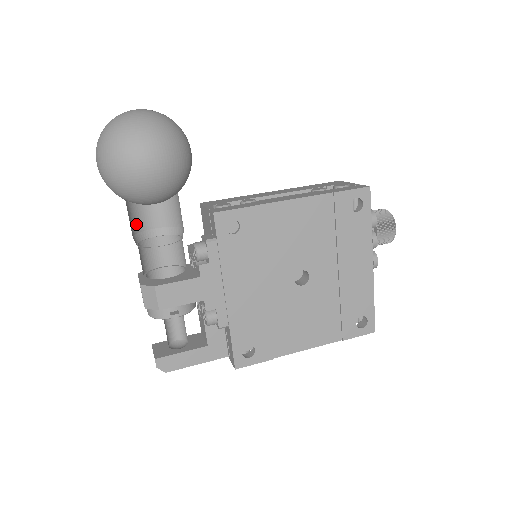
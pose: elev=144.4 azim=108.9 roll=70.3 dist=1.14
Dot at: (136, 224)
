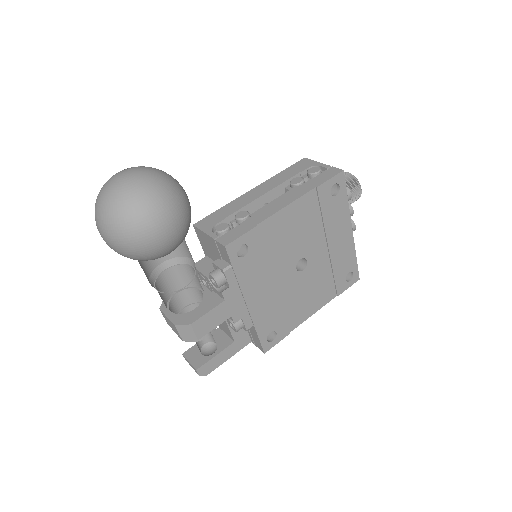
Dot at: (146, 269)
